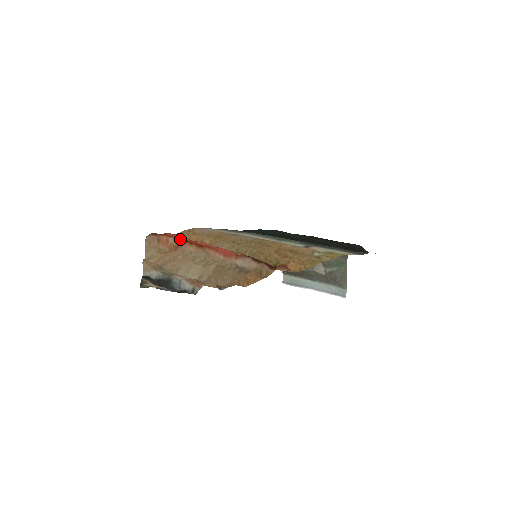
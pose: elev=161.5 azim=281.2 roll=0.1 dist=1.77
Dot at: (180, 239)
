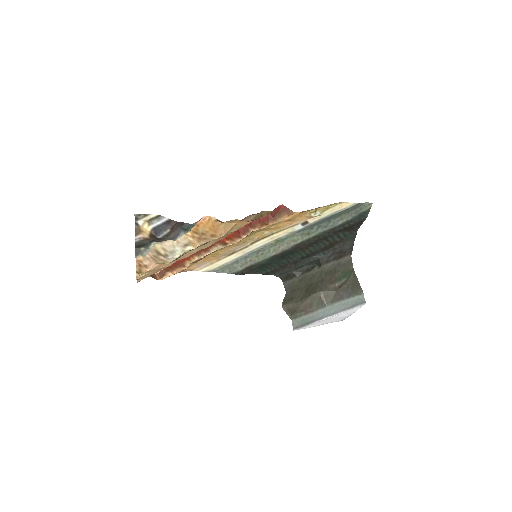
Dot at: occluded
